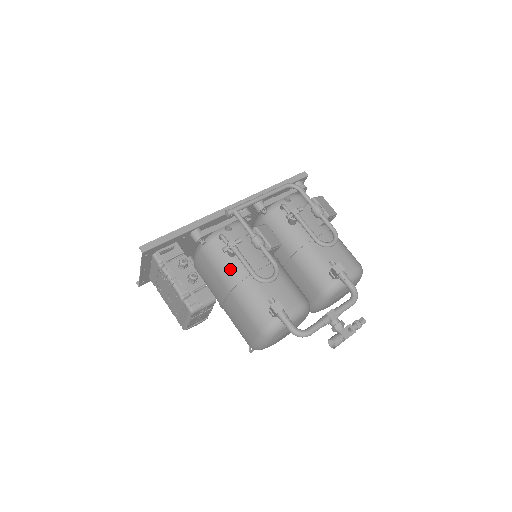
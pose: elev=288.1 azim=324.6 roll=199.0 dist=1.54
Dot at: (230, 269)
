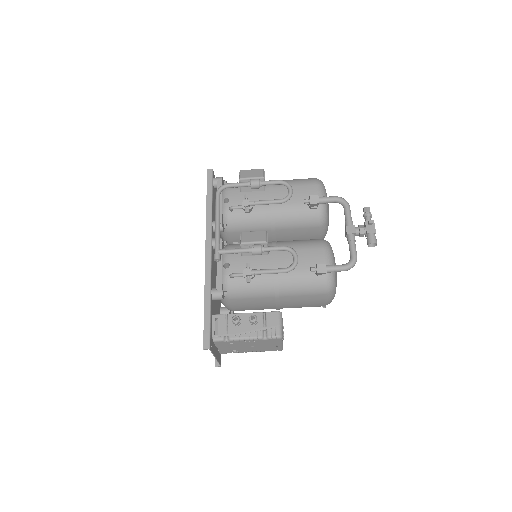
Dot at: (262, 285)
